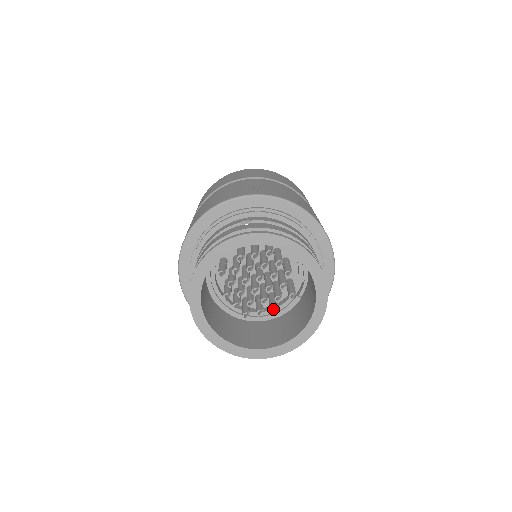
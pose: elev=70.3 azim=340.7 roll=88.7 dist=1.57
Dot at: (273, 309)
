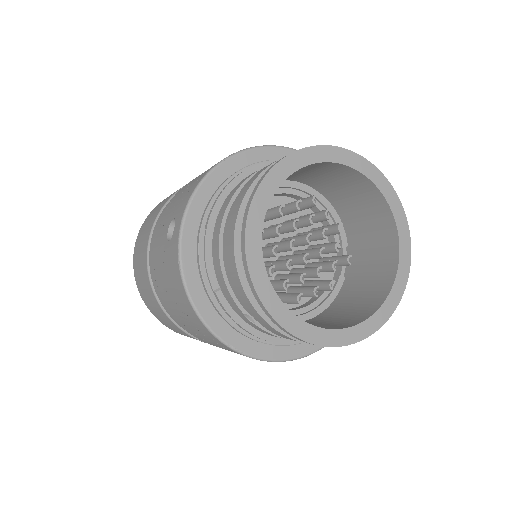
Dot at: (327, 288)
